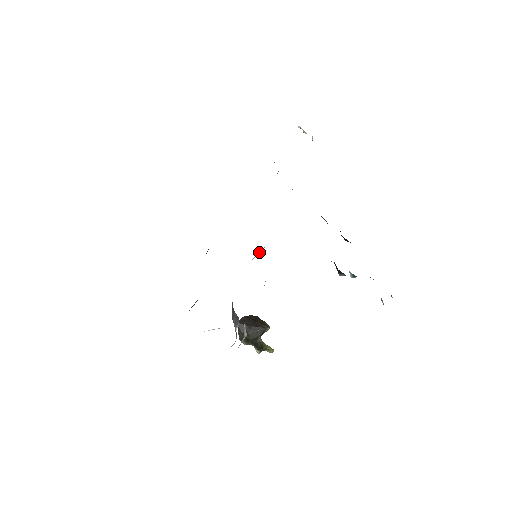
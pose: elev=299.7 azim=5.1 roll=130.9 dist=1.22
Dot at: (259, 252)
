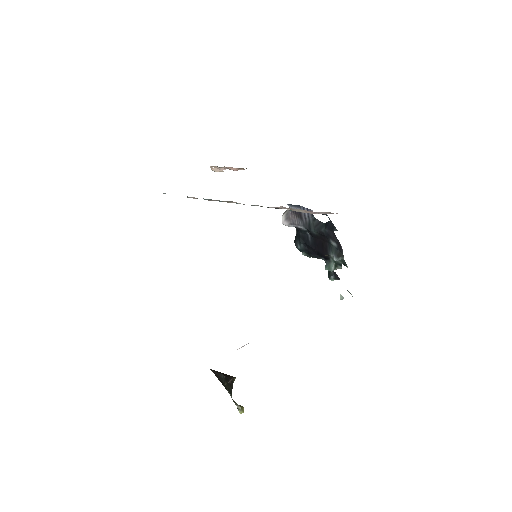
Dot at: occluded
